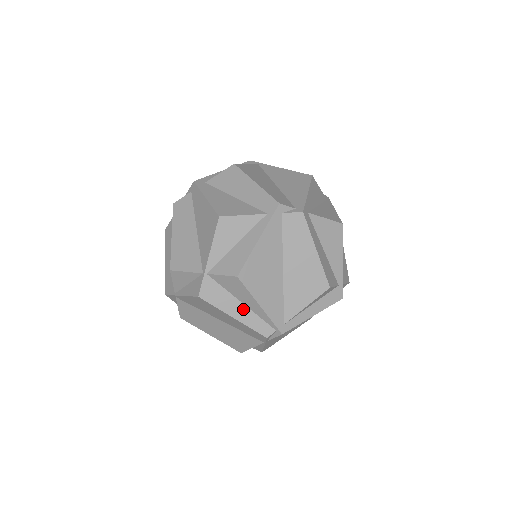
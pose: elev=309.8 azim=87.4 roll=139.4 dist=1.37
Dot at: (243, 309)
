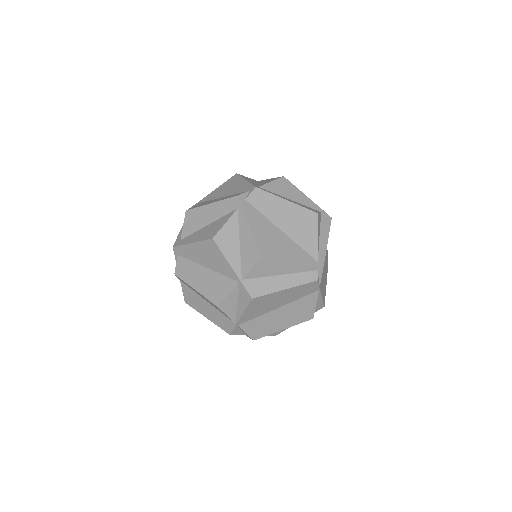
Dot at: (285, 278)
